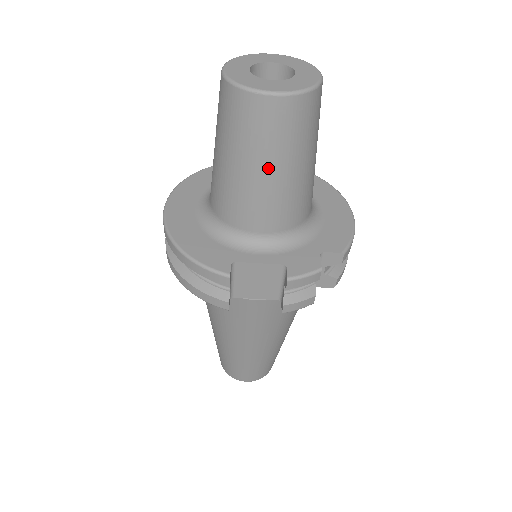
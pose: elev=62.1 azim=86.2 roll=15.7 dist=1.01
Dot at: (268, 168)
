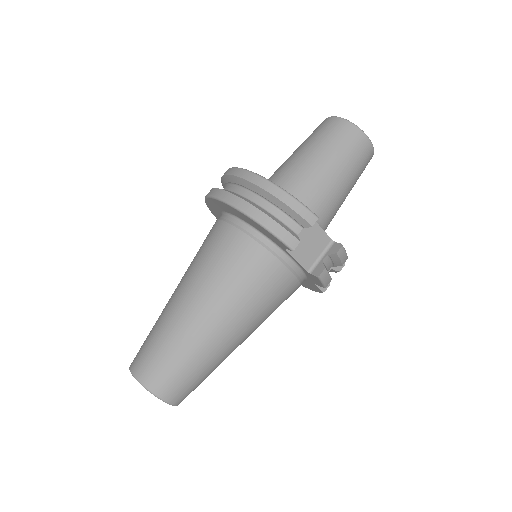
Dot at: (345, 175)
